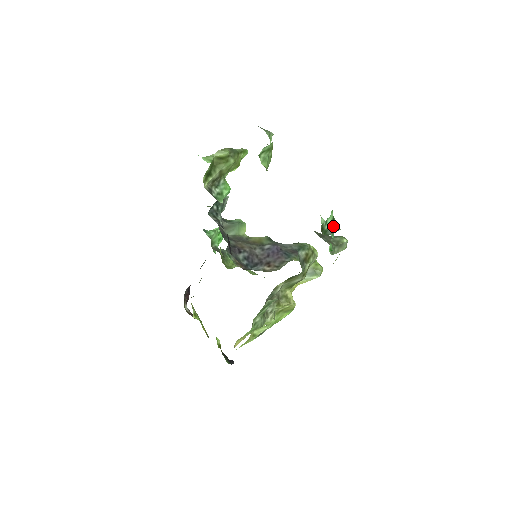
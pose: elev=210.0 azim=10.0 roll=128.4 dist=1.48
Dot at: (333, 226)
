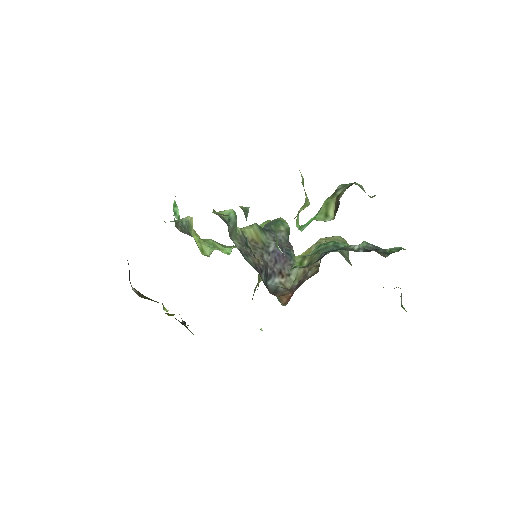
Dot at: occluded
